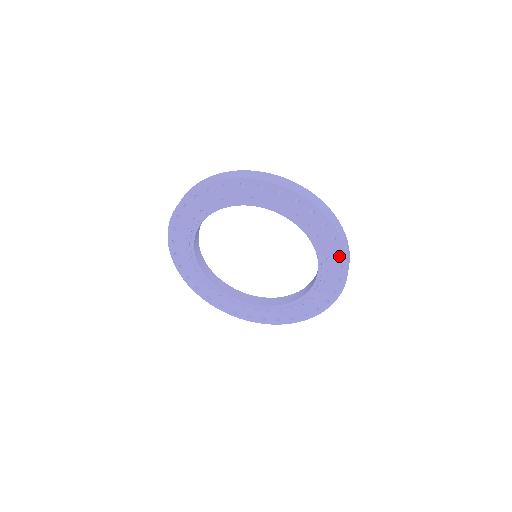
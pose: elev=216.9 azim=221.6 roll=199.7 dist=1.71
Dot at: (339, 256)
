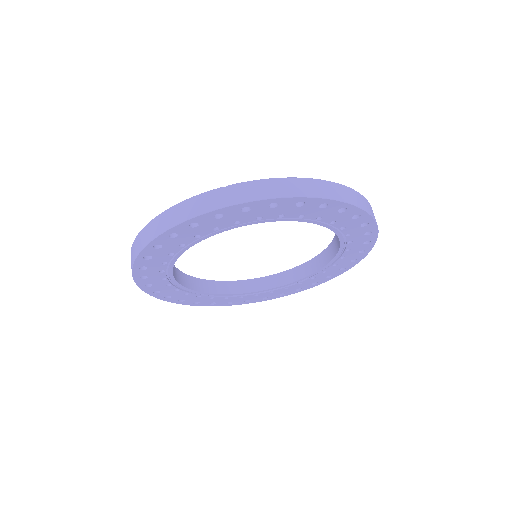
Dot at: (306, 204)
